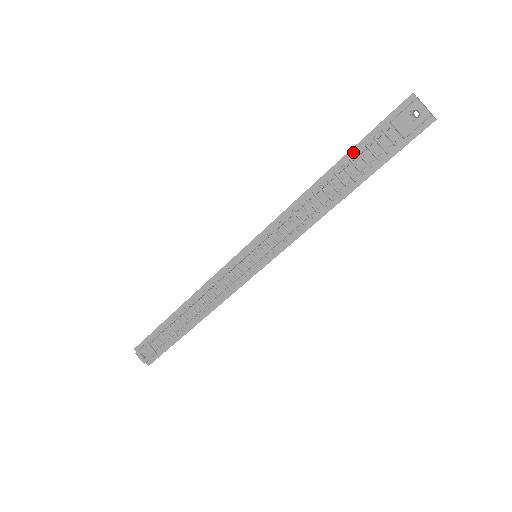
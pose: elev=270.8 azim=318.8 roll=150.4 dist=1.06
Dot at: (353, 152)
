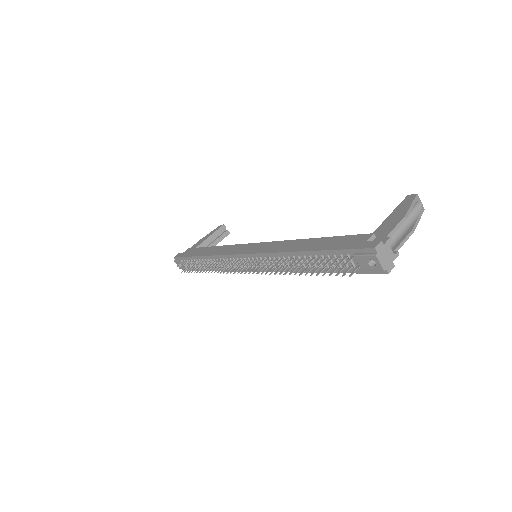
Dot at: (325, 253)
